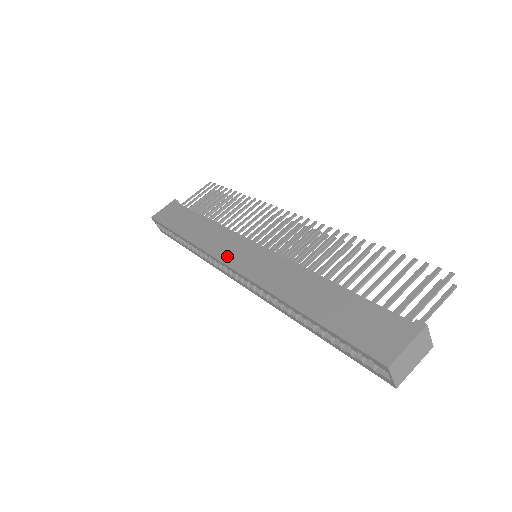
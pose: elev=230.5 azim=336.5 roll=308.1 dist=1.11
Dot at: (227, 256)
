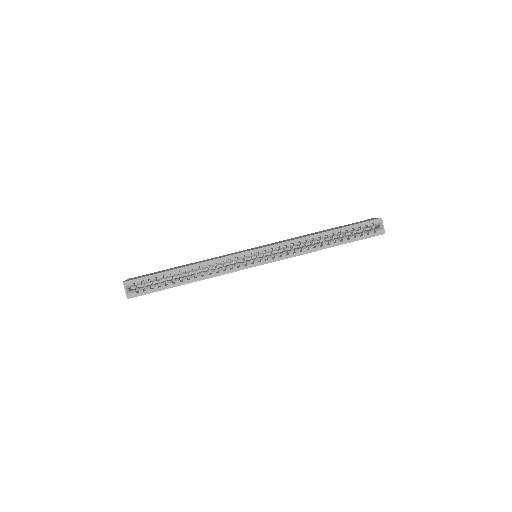
Dot at: occluded
